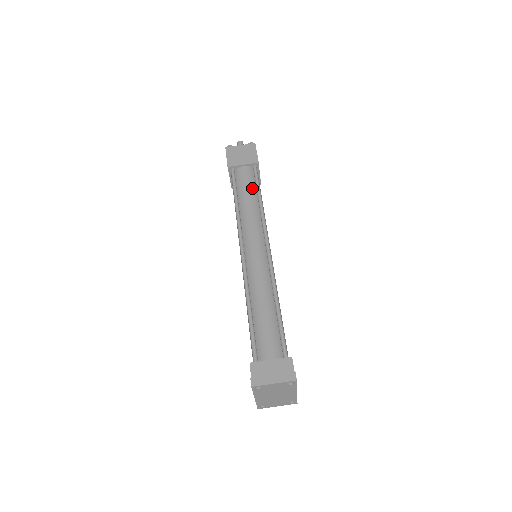
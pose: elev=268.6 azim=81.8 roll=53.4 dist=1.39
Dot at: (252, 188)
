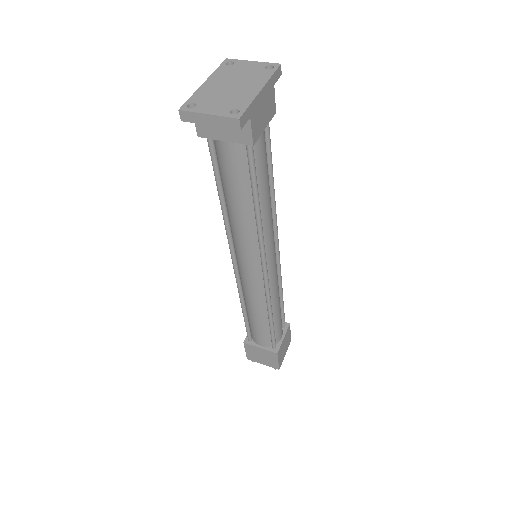
Dot at: occluded
